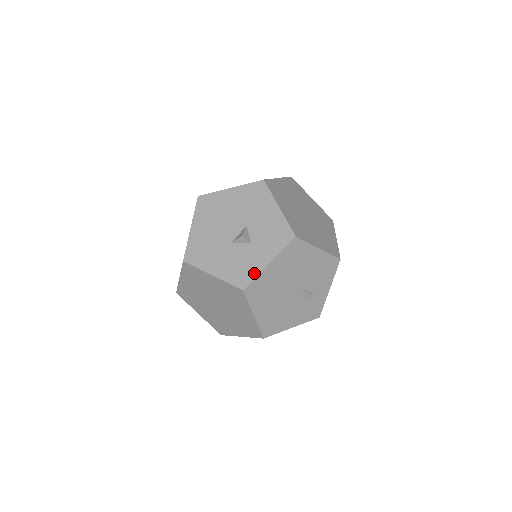
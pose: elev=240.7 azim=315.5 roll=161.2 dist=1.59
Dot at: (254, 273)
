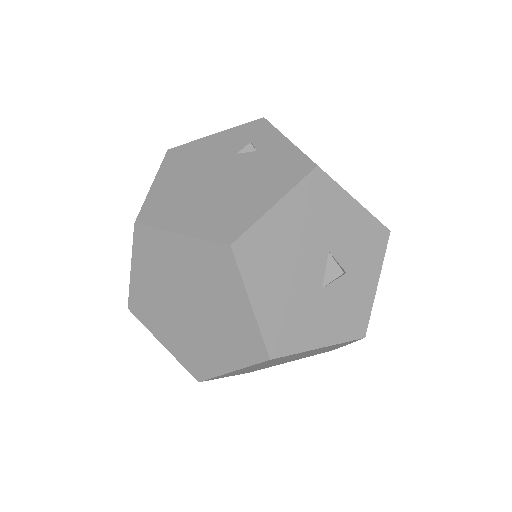
Dot at: (367, 308)
